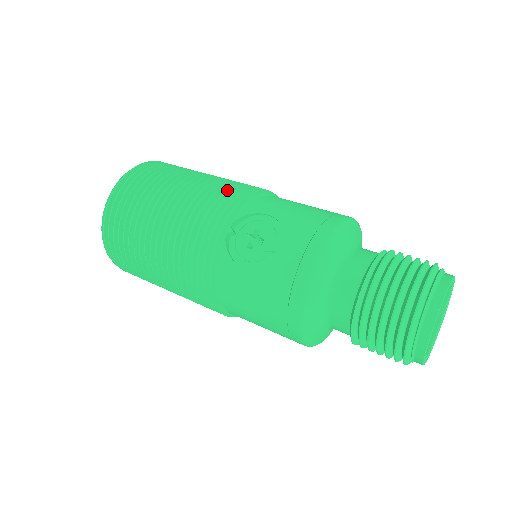
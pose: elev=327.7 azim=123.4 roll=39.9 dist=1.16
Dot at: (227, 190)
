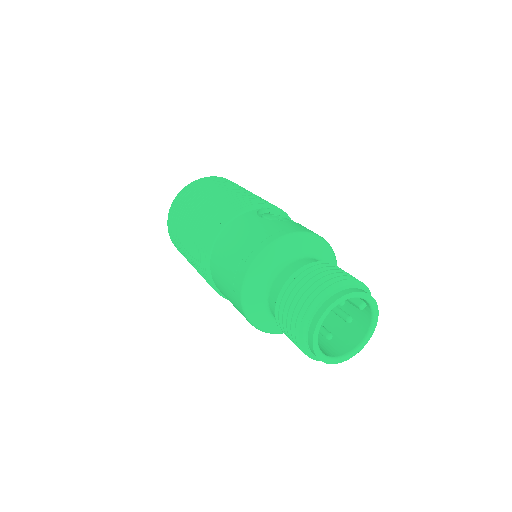
Dot at: occluded
